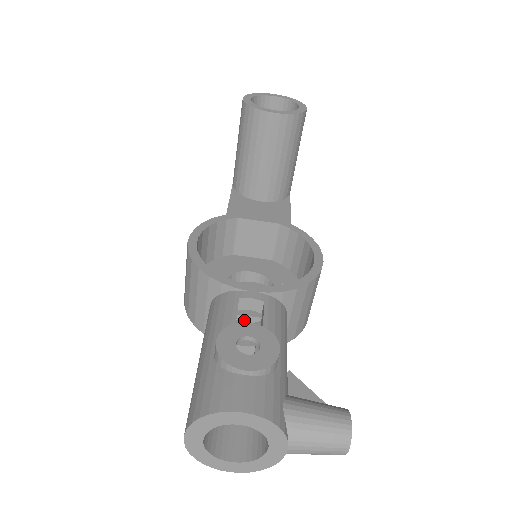
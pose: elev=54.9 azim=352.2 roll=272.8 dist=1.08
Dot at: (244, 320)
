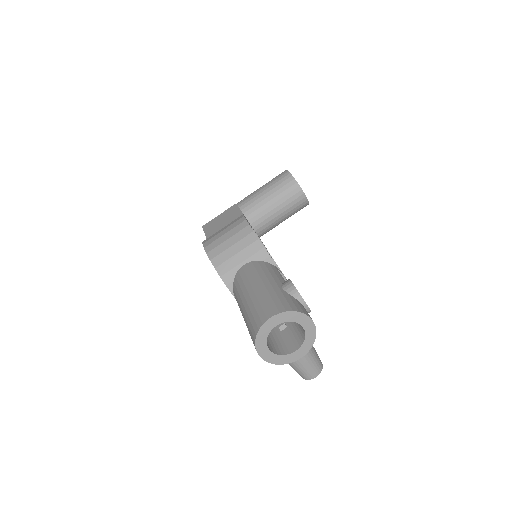
Dot at: occluded
